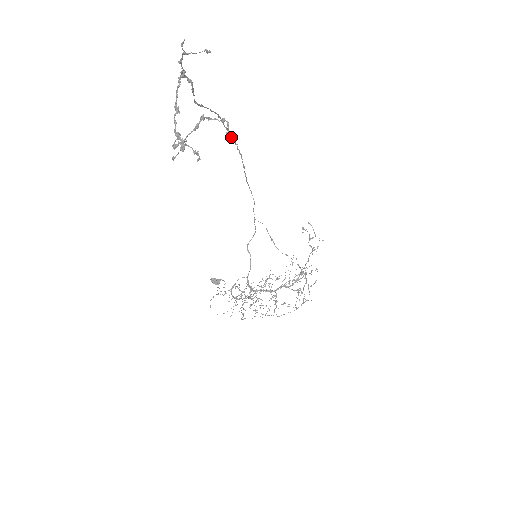
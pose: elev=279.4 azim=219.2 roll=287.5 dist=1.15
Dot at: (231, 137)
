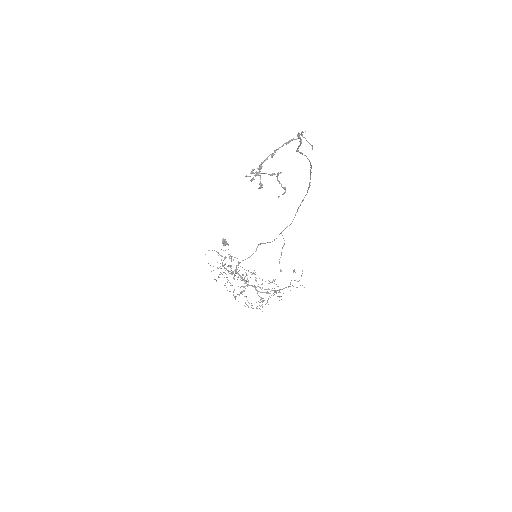
Dot at: (310, 179)
